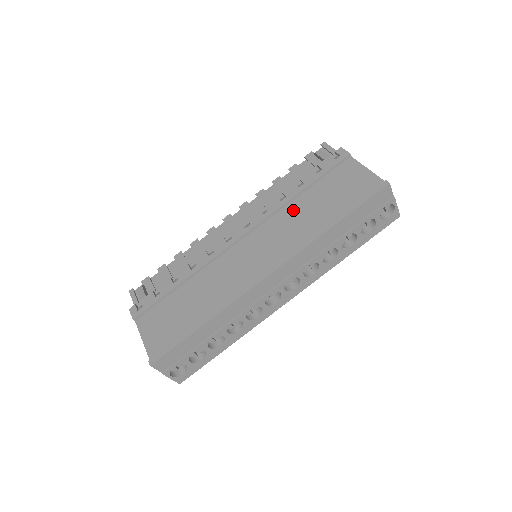
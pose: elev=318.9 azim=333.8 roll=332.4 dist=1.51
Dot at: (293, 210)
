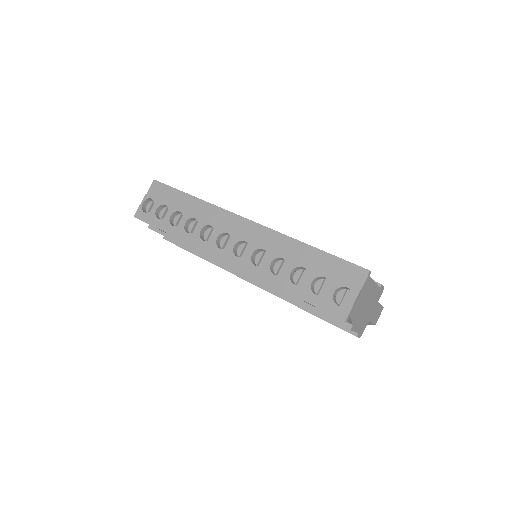
Dot at: occluded
